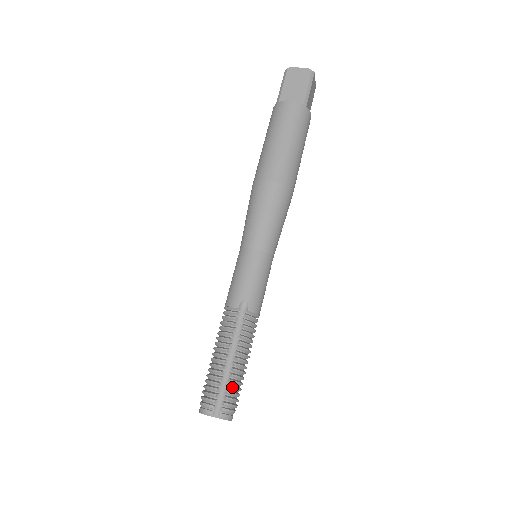
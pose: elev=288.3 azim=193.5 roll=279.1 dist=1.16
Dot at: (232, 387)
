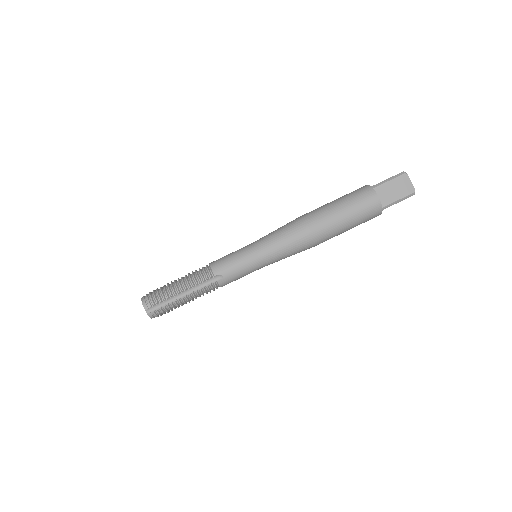
Dot at: (169, 307)
